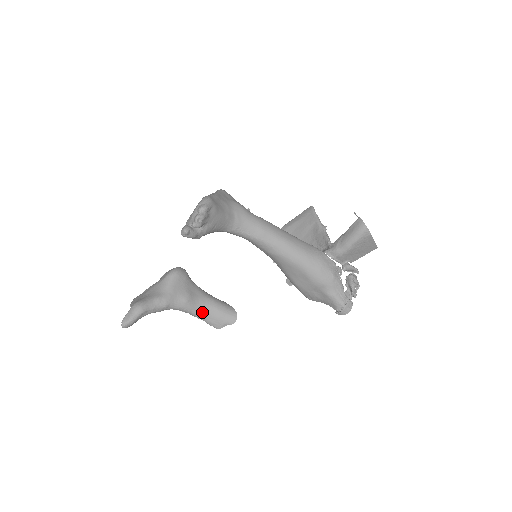
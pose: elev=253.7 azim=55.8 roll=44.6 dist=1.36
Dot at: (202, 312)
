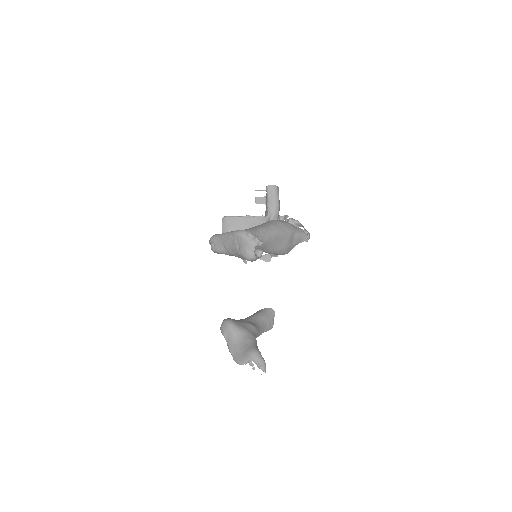
Dot at: (261, 326)
